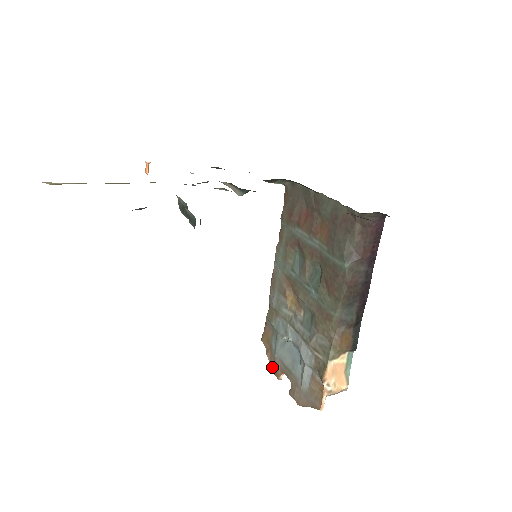
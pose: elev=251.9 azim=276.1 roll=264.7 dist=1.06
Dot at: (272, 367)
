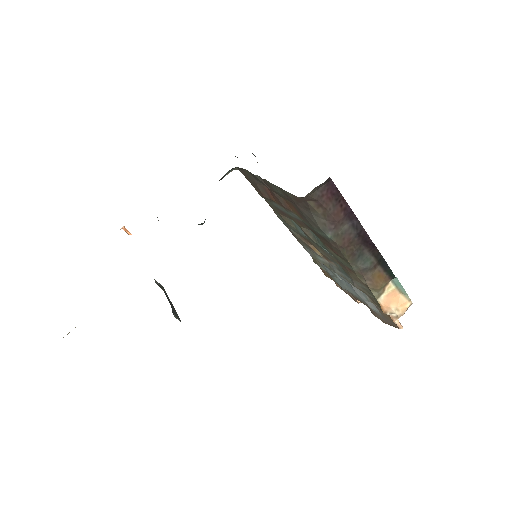
Dot at: occluded
